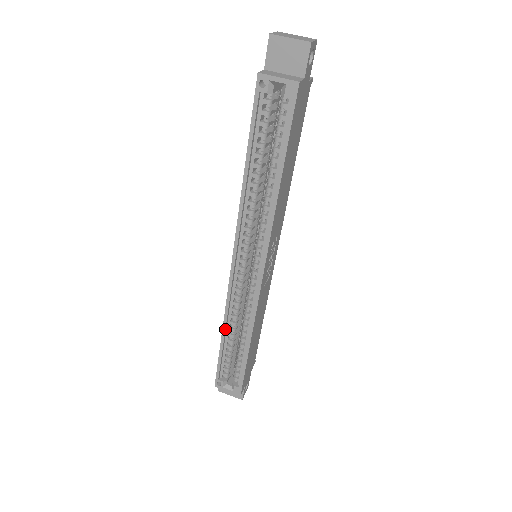
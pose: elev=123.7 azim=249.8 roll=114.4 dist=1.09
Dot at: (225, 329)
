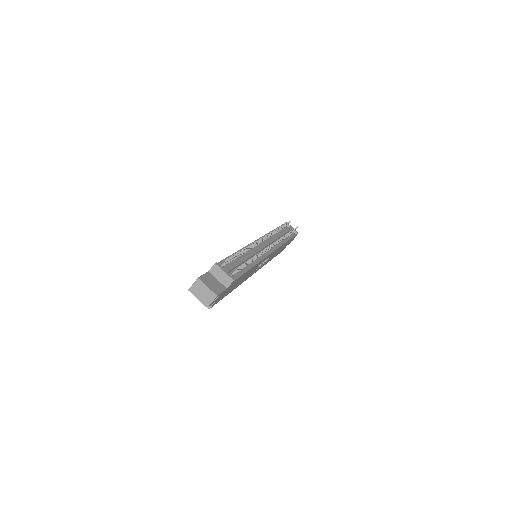
Dot at: occluded
